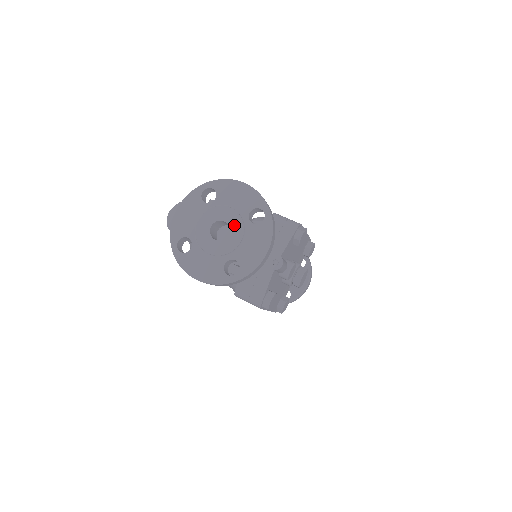
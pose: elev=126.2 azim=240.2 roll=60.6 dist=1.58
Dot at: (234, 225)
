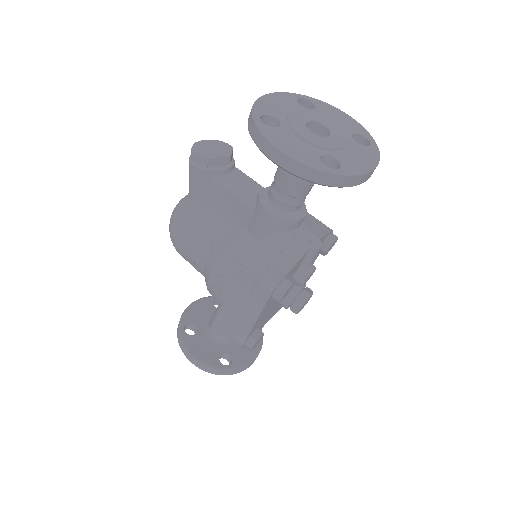
Dot at: (336, 133)
